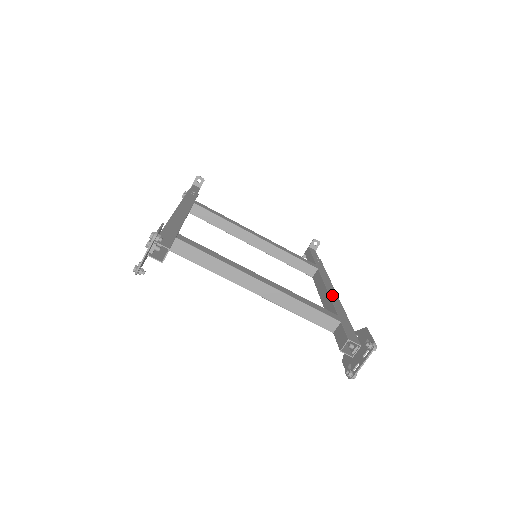
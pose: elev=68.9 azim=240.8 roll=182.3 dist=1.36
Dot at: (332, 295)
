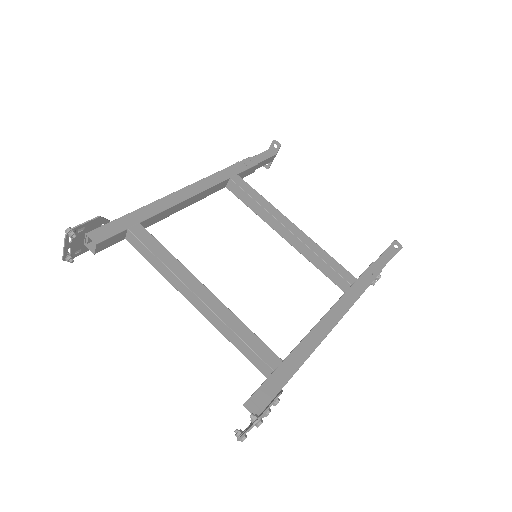
Dot at: (318, 329)
